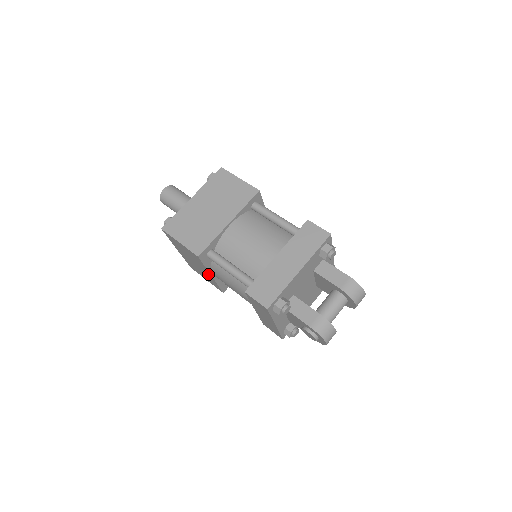
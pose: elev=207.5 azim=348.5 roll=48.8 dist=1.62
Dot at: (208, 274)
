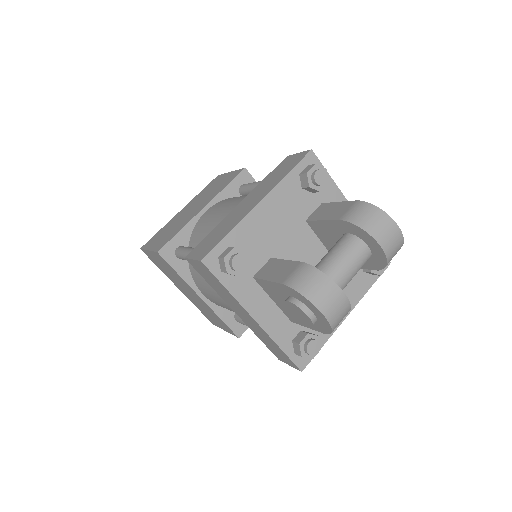
Dot at: (199, 298)
